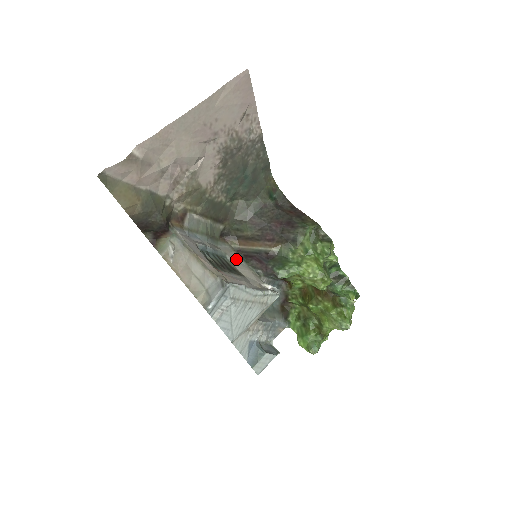
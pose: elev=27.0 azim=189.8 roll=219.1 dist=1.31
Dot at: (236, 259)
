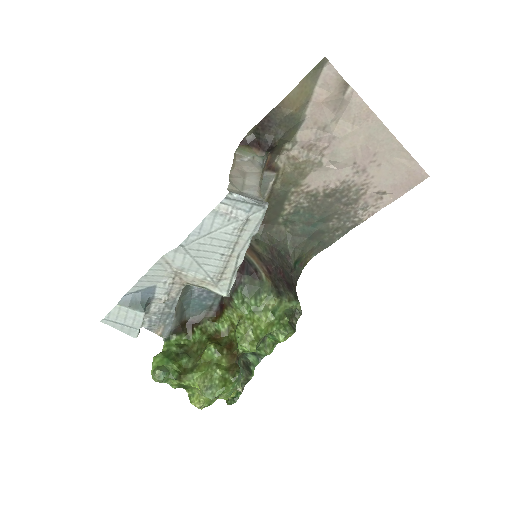
Dot at: occluded
